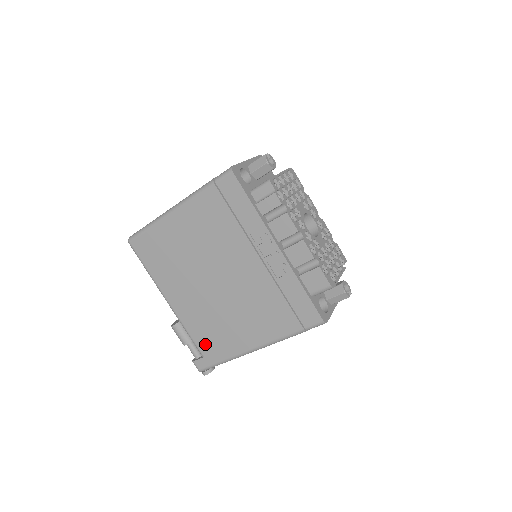
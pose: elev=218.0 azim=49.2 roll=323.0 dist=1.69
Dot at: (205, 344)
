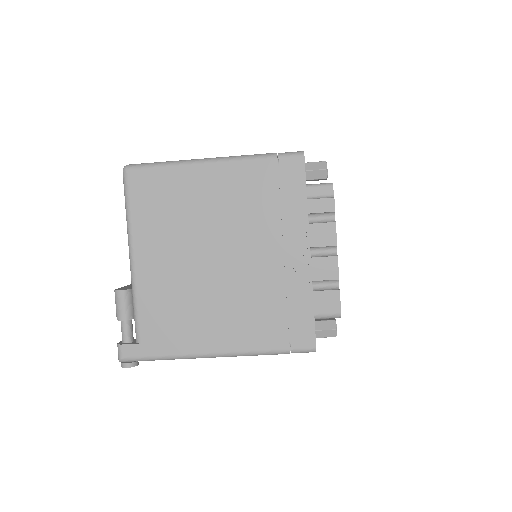
Dot at: (152, 328)
